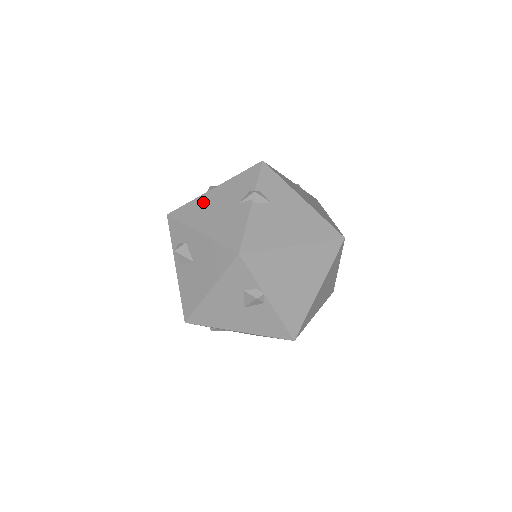
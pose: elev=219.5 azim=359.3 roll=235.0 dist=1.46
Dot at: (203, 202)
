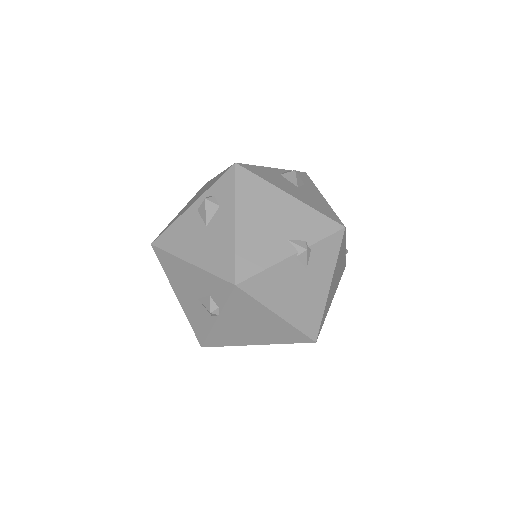
Dot at: (269, 195)
